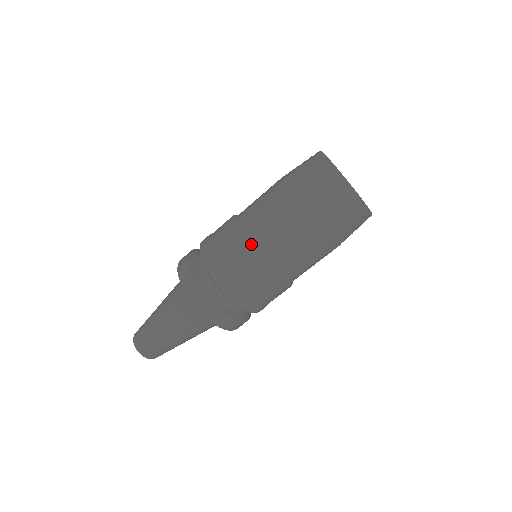
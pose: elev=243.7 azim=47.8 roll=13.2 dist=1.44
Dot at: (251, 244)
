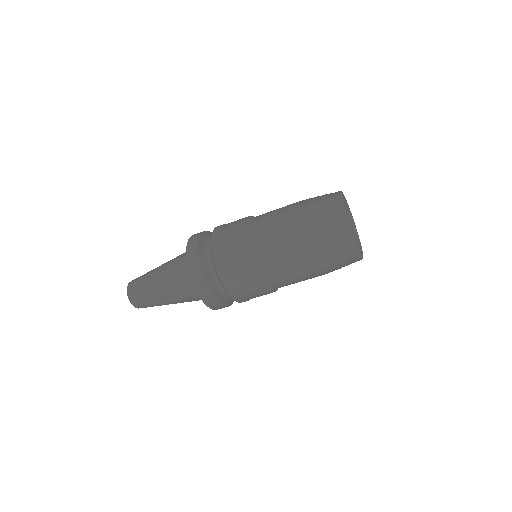
Dot at: (255, 243)
